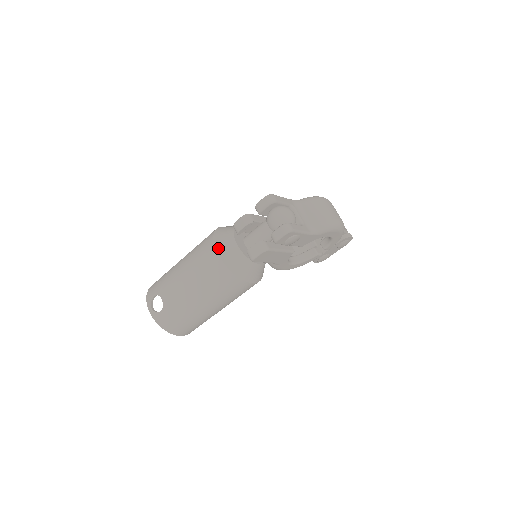
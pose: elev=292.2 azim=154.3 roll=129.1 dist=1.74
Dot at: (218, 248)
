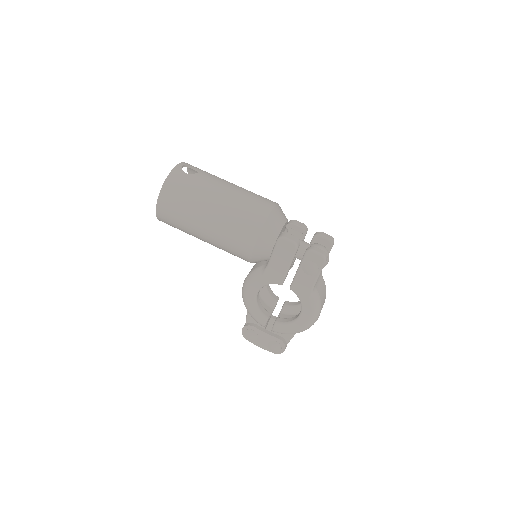
Dot at: (277, 207)
